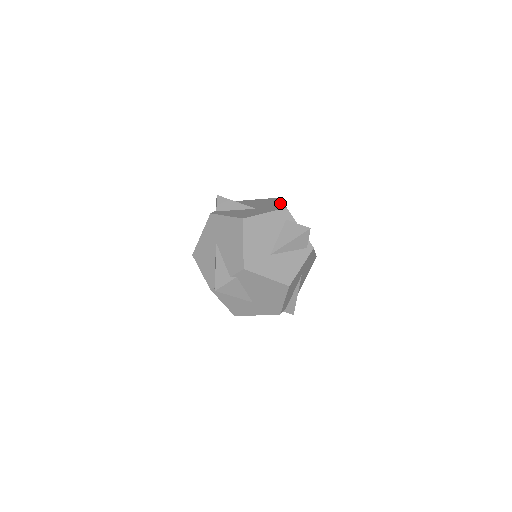
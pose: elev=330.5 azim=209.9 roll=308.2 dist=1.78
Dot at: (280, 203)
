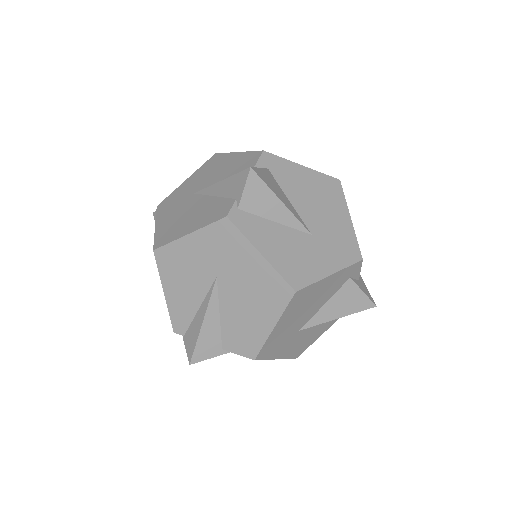
Dot at: (350, 224)
